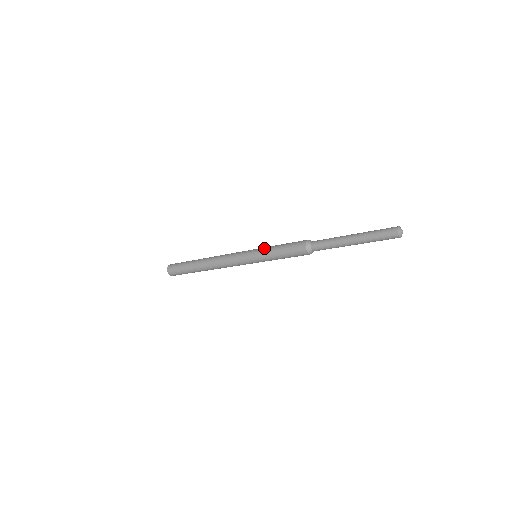
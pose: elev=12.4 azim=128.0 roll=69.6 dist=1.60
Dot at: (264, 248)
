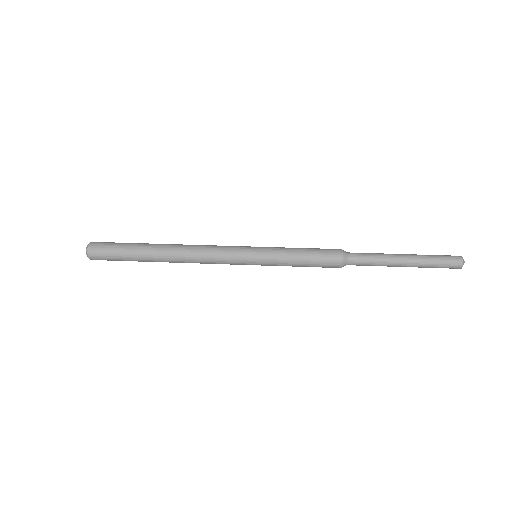
Dot at: (275, 247)
